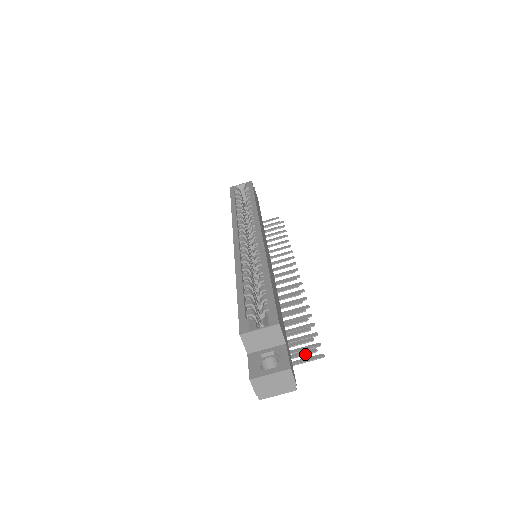
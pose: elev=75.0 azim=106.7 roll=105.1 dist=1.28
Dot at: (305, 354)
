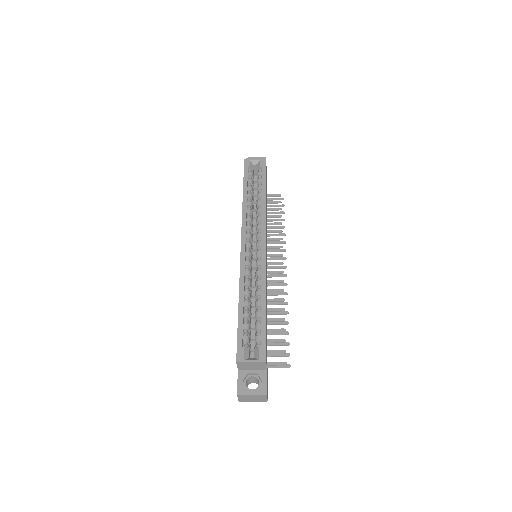
Dot at: occluded
